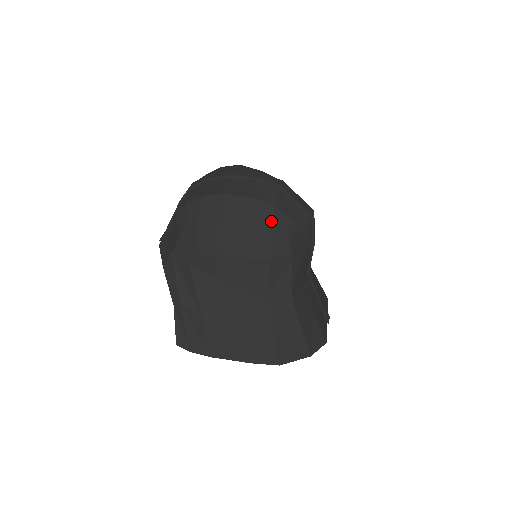
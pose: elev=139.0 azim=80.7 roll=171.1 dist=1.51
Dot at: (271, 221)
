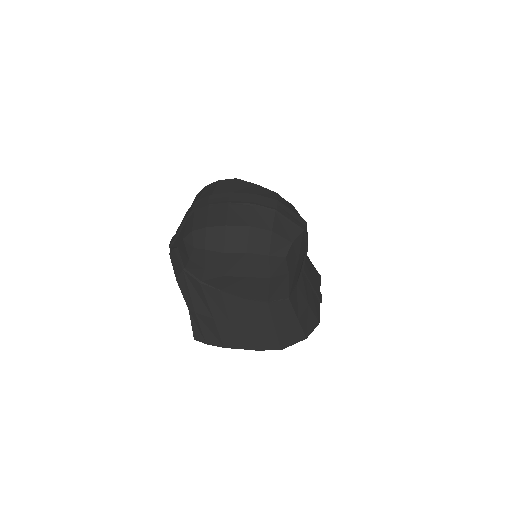
Dot at: (269, 246)
